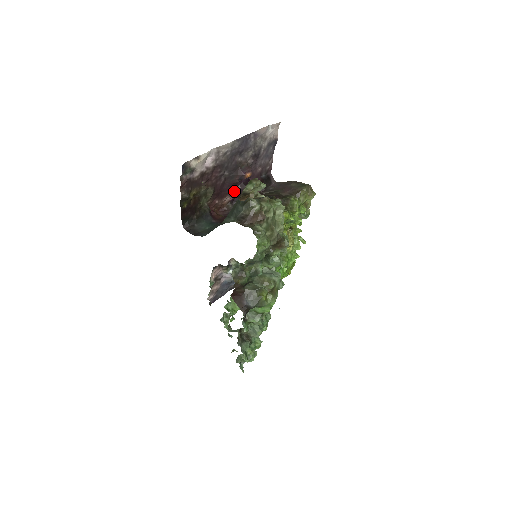
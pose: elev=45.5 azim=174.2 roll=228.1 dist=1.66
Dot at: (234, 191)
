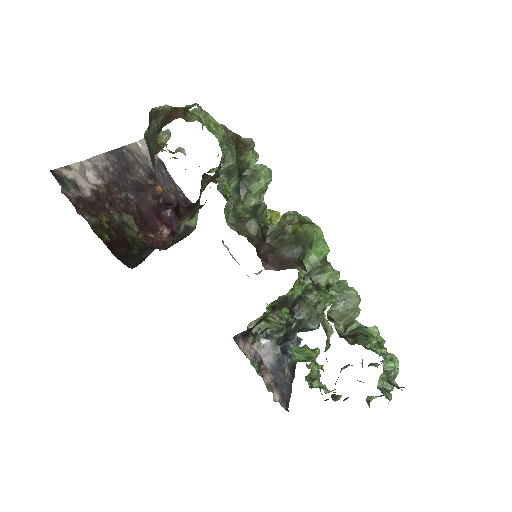
Dot at: (163, 220)
